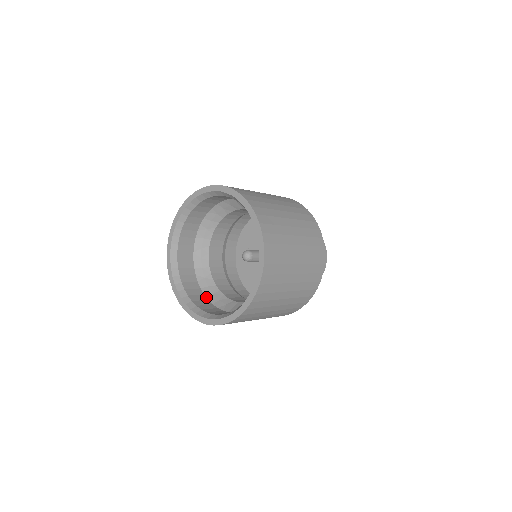
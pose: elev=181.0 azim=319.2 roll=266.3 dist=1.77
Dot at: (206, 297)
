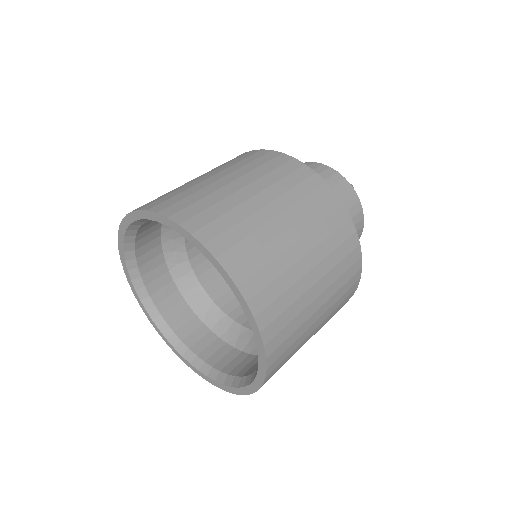
Dot at: (167, 267)
